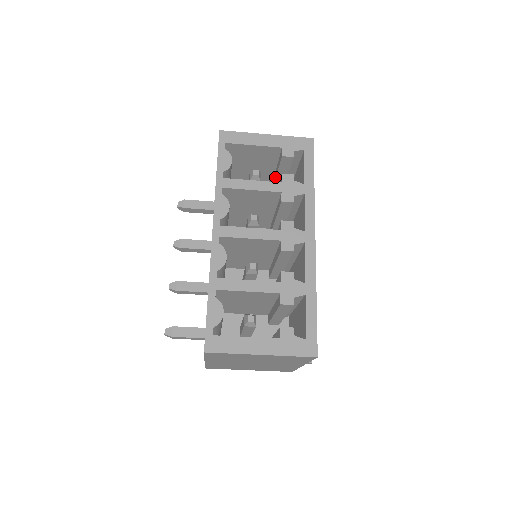
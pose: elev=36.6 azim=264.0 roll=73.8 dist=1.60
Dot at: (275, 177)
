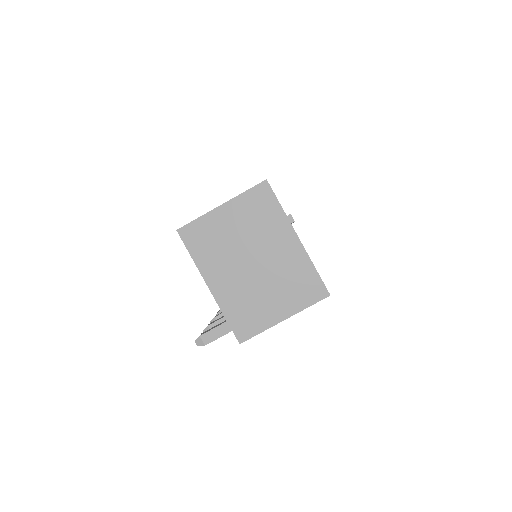
Dot at: occluded
